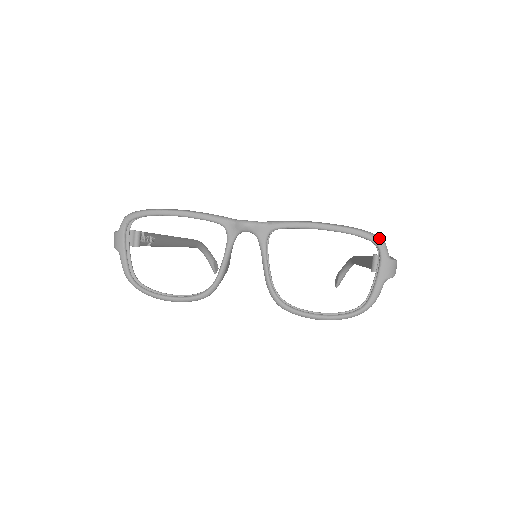
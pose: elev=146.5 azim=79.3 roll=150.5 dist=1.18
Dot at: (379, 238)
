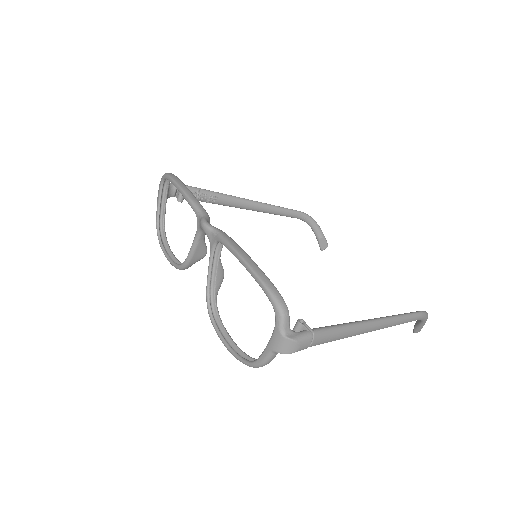
Dot at: (279, 306)
